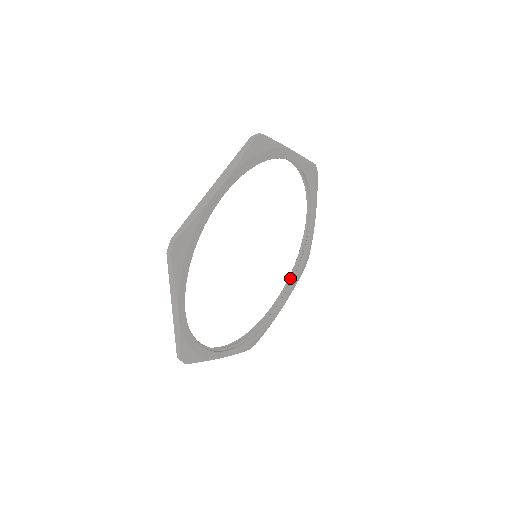
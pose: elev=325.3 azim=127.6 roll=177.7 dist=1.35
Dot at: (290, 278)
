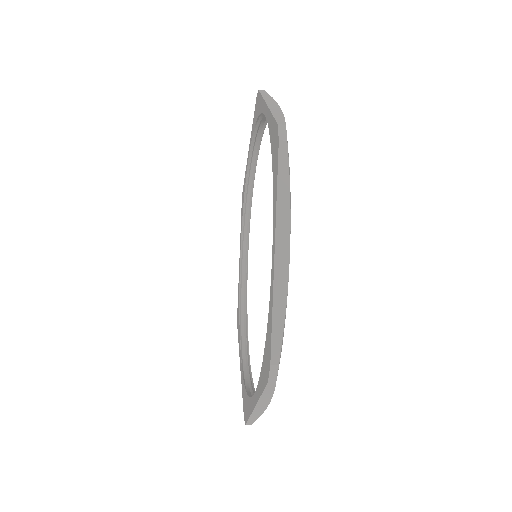
Dot at: (241, 333)
